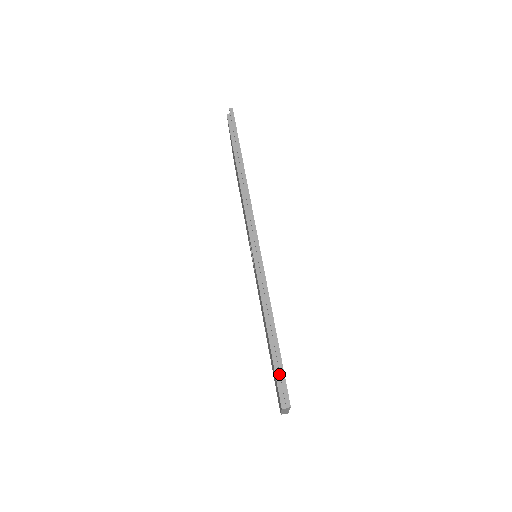
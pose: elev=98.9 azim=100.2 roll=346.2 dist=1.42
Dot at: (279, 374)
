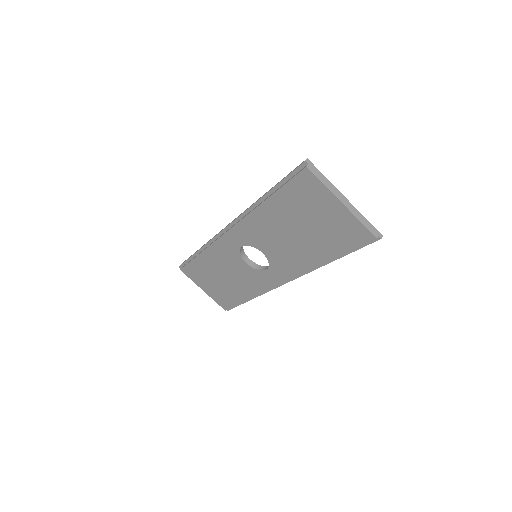
Dot at: (290, 179)
